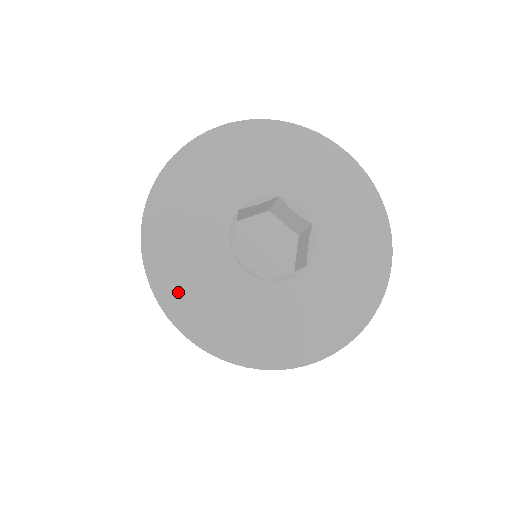
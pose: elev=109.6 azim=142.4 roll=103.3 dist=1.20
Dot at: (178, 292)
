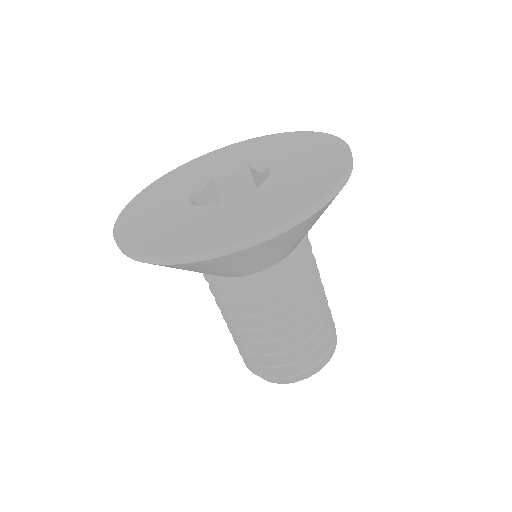
Dot at: (185, 243)
